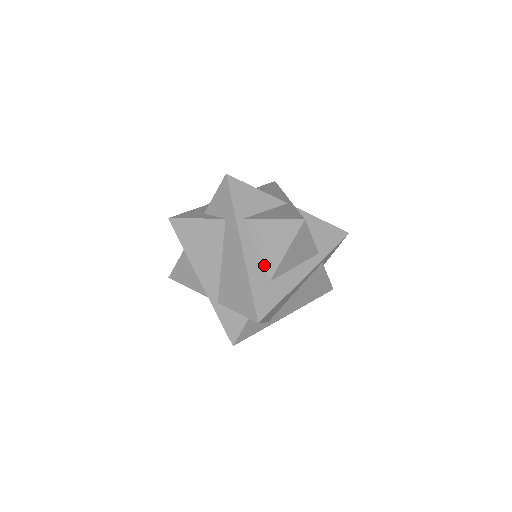
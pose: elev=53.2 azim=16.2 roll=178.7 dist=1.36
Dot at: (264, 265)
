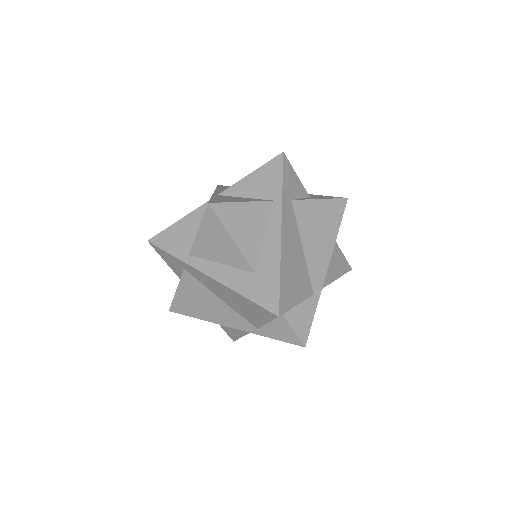
Dot at: (237, 267)
